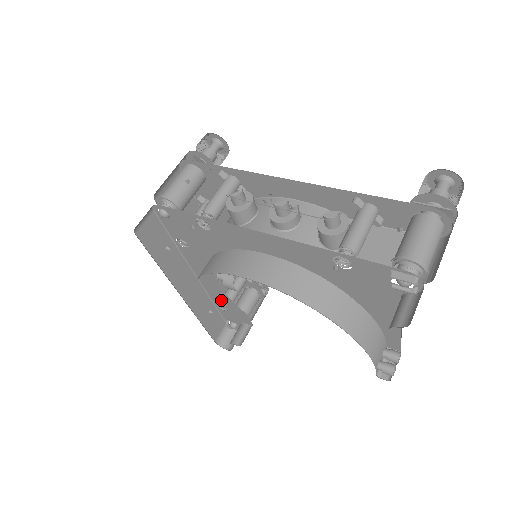
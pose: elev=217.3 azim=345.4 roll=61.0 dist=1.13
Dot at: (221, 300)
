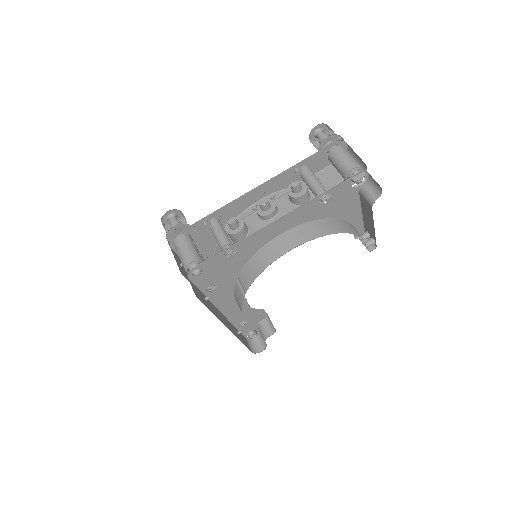
Dot at: (241, 316)
